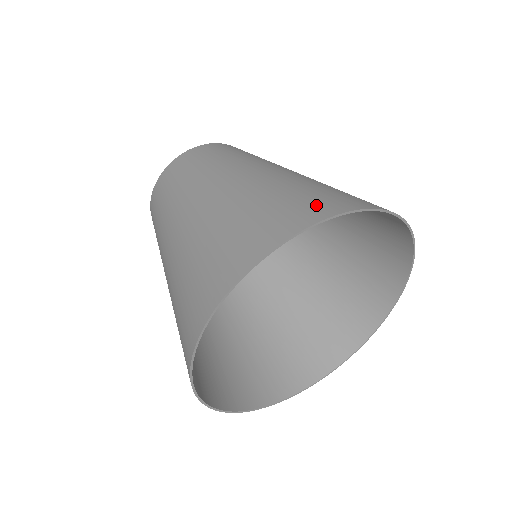
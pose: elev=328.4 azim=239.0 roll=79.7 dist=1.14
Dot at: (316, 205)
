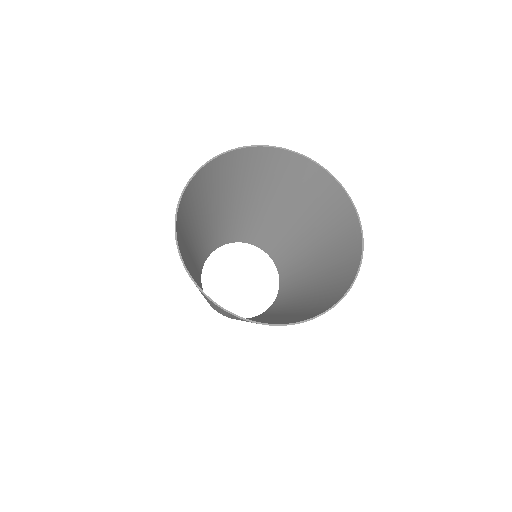
Dot at: (262, 157)
